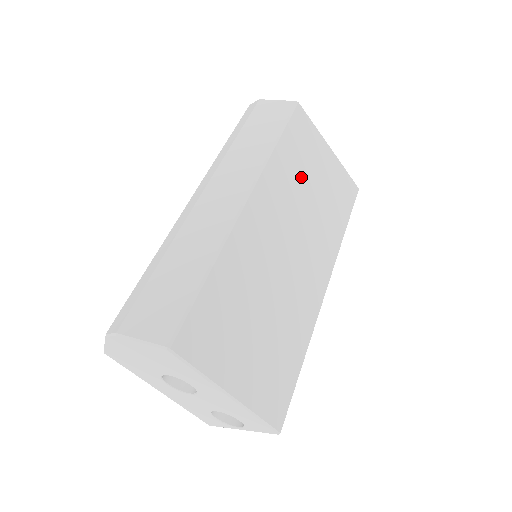
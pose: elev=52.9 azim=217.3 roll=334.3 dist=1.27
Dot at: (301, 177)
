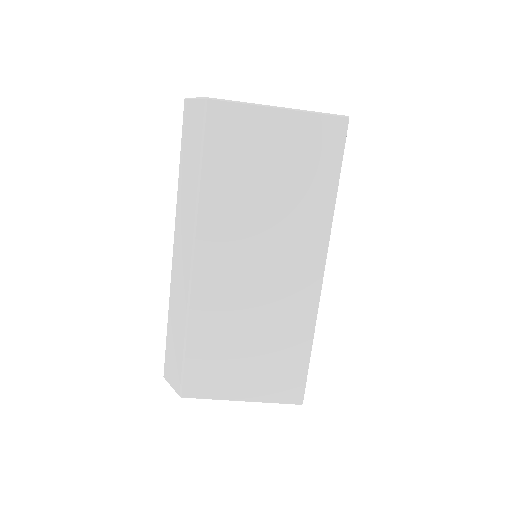
Dot at: (246, 187)
